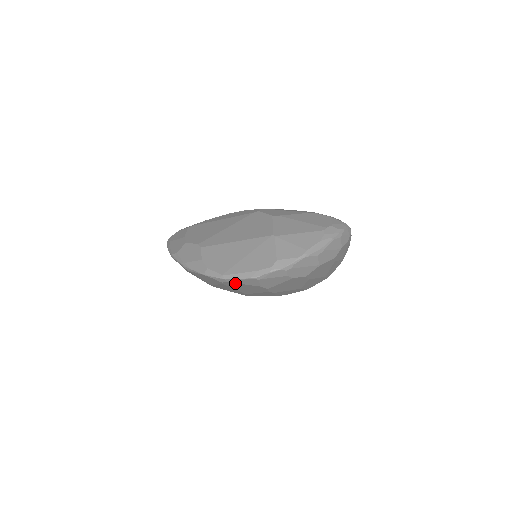
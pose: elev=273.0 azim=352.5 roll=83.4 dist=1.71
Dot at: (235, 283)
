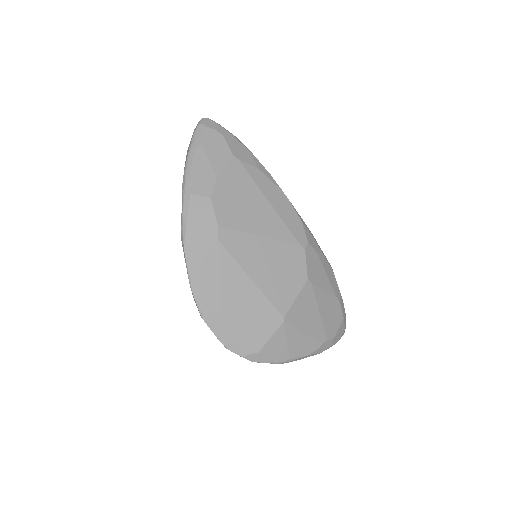
Dot at: occluded
